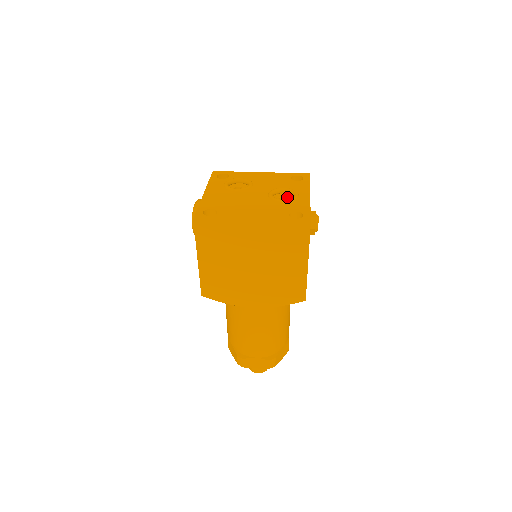
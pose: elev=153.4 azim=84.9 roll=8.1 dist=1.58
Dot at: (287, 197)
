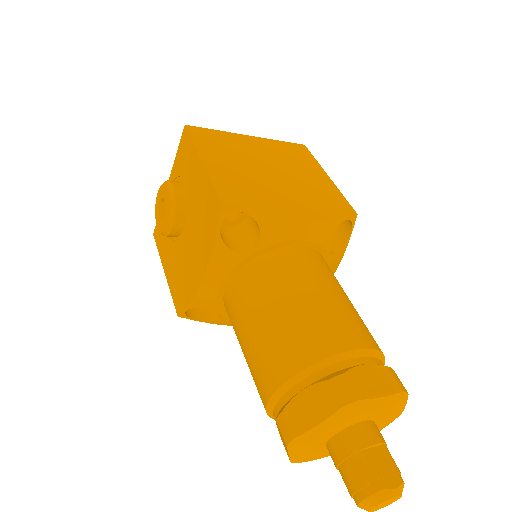
Dot at: occluded
